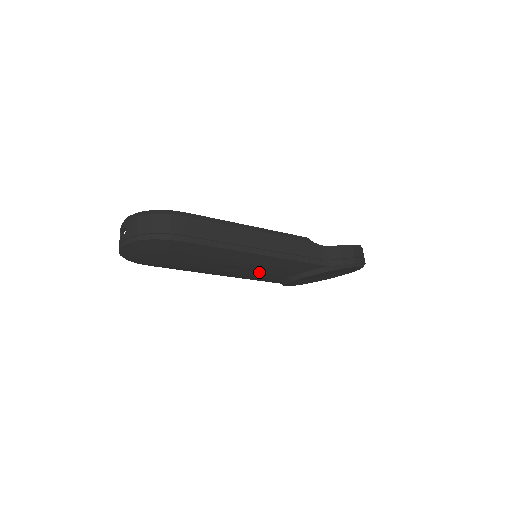
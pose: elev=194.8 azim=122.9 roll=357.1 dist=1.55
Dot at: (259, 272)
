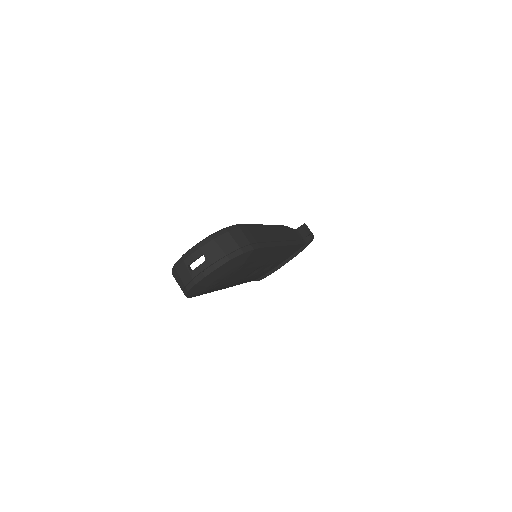
Dot at: (267, 267)
